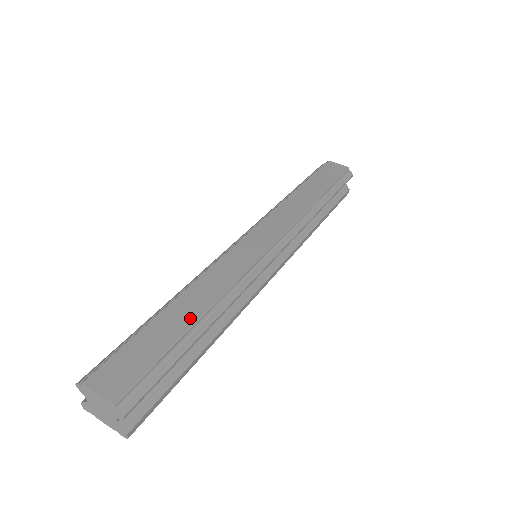
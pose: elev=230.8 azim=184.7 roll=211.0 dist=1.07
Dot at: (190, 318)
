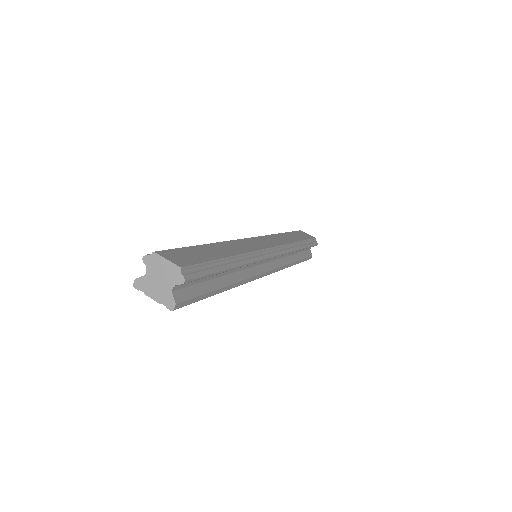
Dot at: (225, 254)
